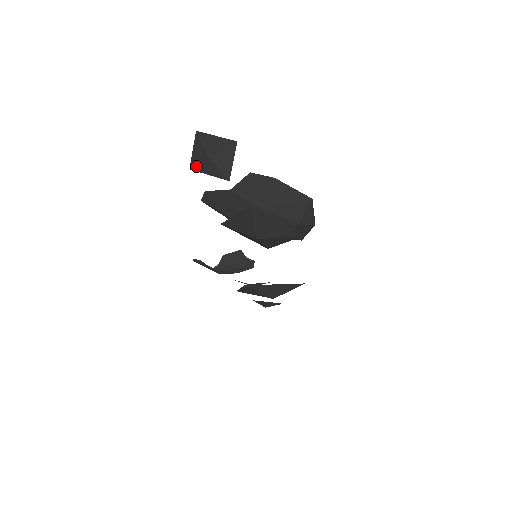
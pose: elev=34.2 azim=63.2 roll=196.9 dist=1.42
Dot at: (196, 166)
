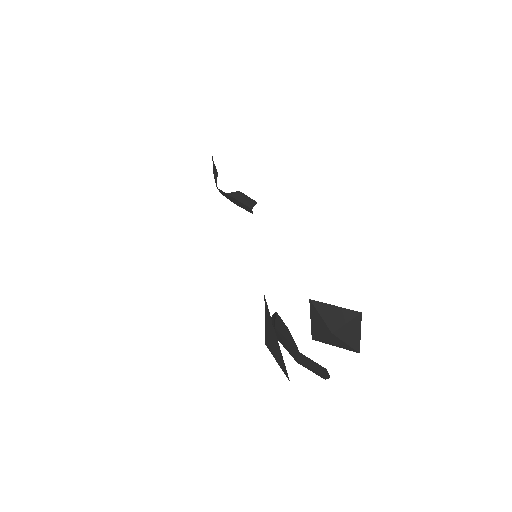
Dot at: (316, 311)
